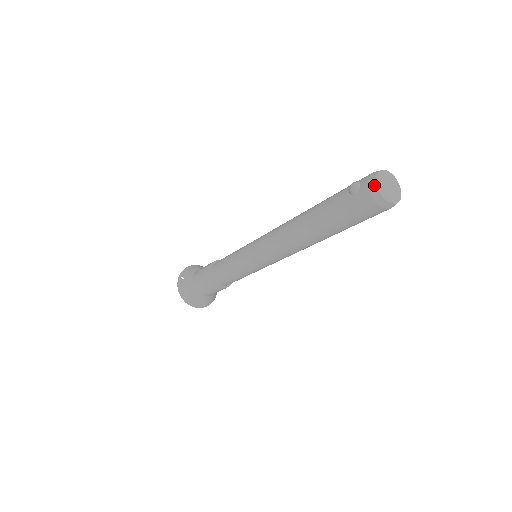
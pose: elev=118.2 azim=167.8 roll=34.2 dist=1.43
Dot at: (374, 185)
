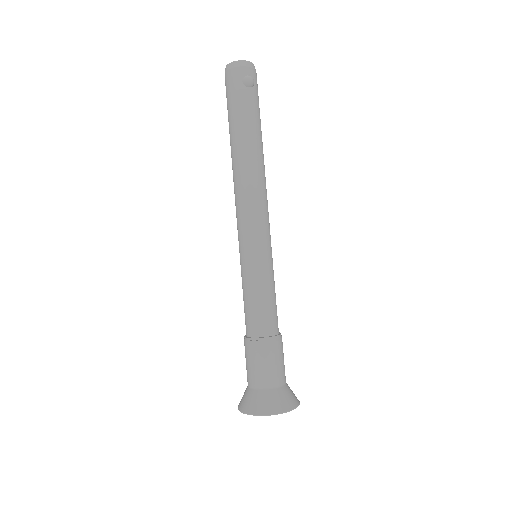
Dot at: occluded
